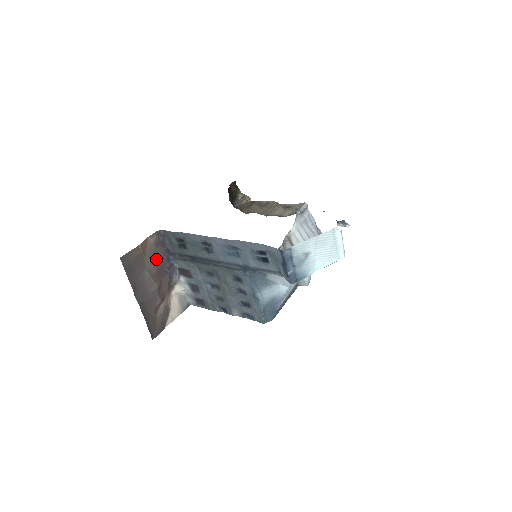
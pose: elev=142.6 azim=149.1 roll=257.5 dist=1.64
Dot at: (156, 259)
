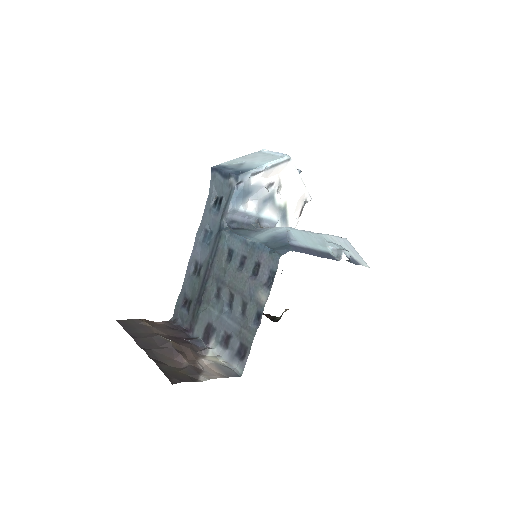
Dot at: (169, 333)
